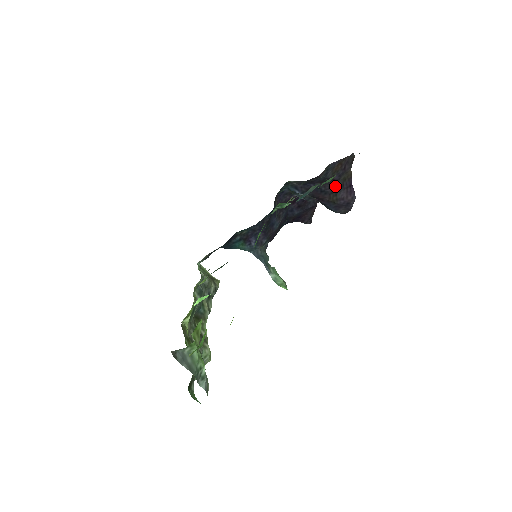
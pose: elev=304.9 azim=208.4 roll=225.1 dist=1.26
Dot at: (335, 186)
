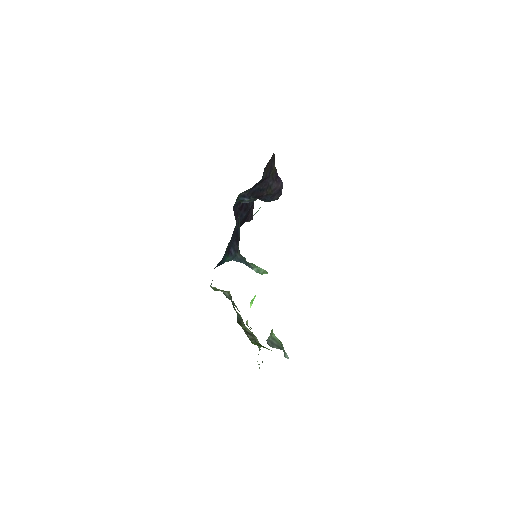
Dot at: (268, 182)
